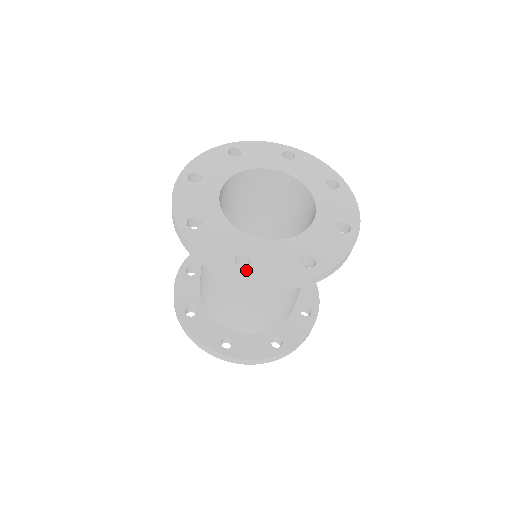
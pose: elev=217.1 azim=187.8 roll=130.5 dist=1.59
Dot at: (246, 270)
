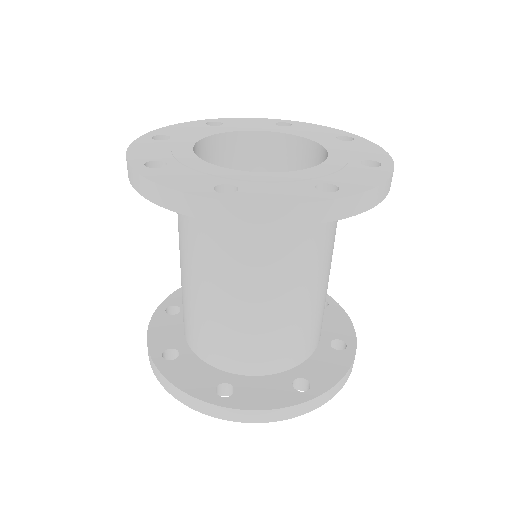
Dot at: (146, 169)
